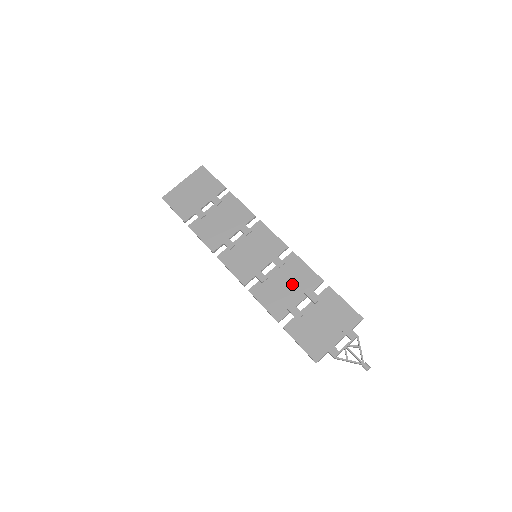
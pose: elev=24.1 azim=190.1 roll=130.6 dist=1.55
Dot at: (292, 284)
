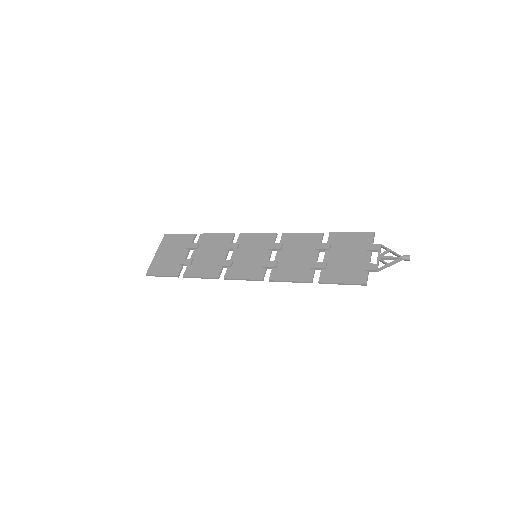
Dot at: (300, 251)
